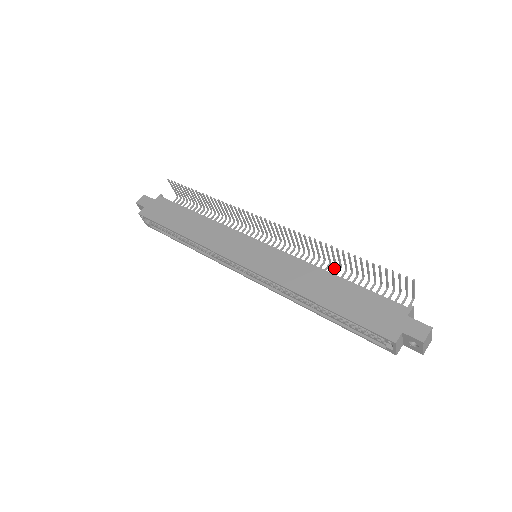
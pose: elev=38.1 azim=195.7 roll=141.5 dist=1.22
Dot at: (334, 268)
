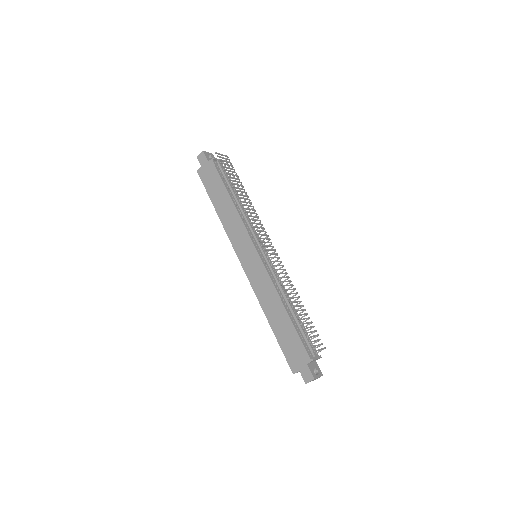
Dot at: (296, 294)
